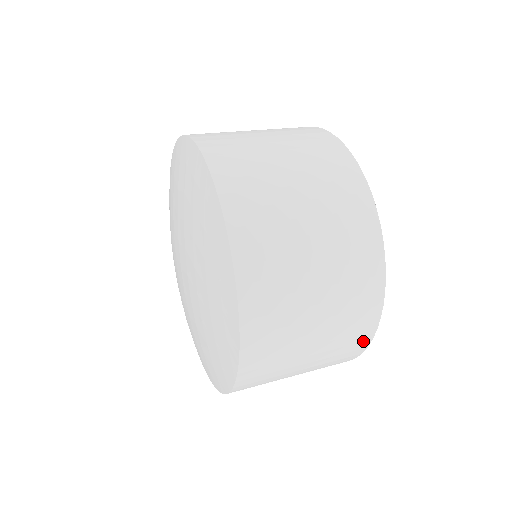
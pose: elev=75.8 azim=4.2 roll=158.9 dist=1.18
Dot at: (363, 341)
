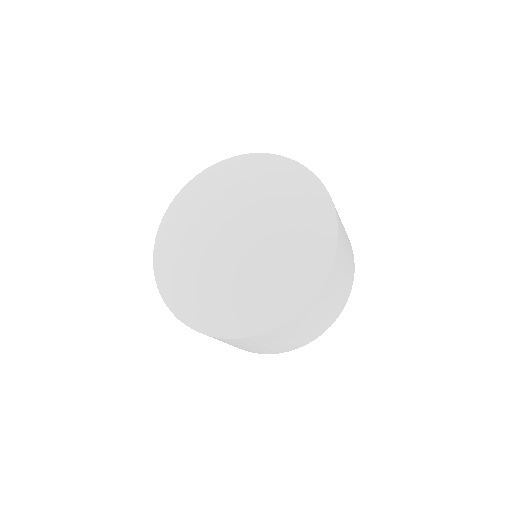
Dot at: (346, 298)
